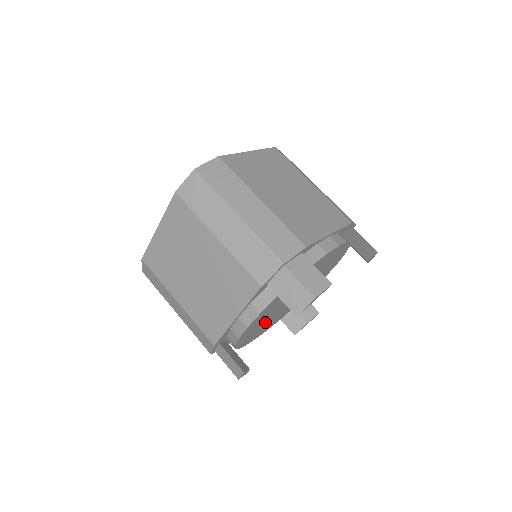
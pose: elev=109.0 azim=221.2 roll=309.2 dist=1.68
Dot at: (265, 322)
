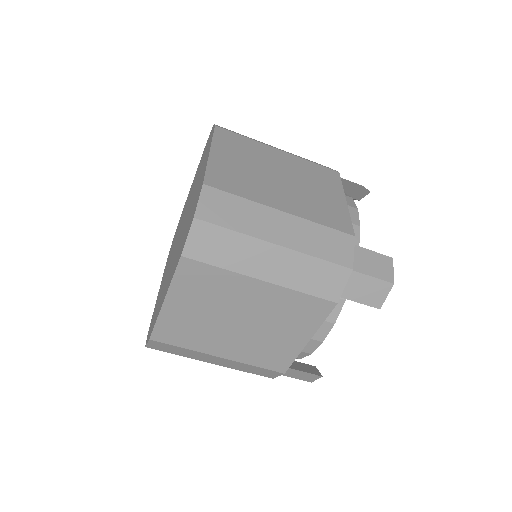
Dot at: occluded
